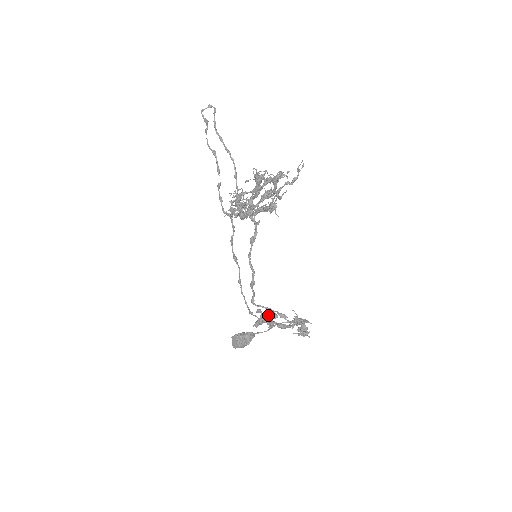
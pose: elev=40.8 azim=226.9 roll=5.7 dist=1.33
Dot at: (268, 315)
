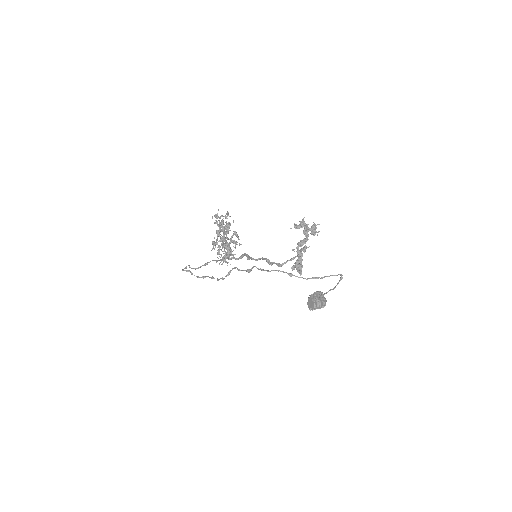
Dot at: (299, 263)
